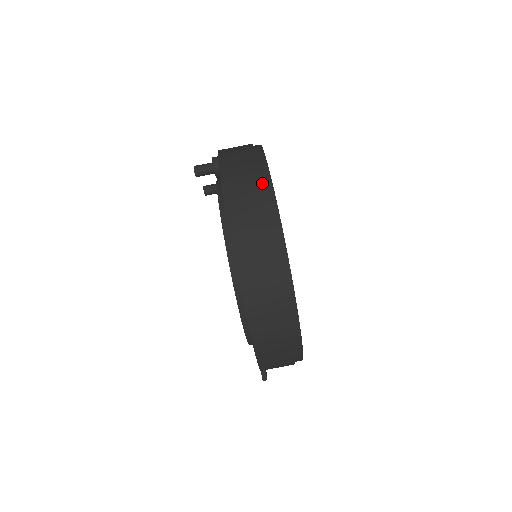
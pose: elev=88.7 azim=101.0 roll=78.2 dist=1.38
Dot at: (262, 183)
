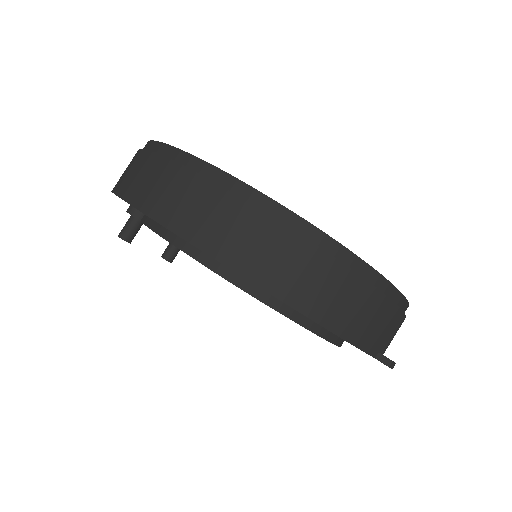
Dot at: (154, 153)
